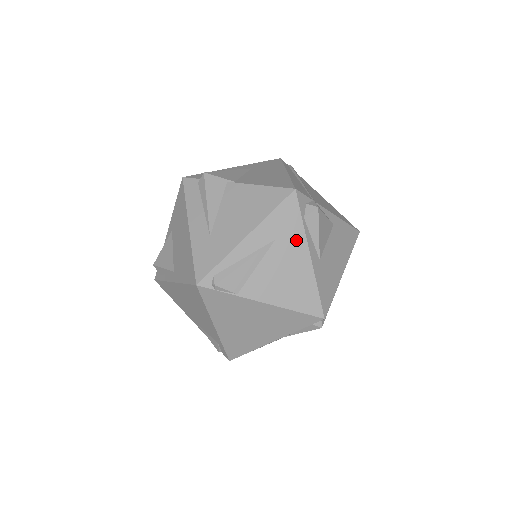
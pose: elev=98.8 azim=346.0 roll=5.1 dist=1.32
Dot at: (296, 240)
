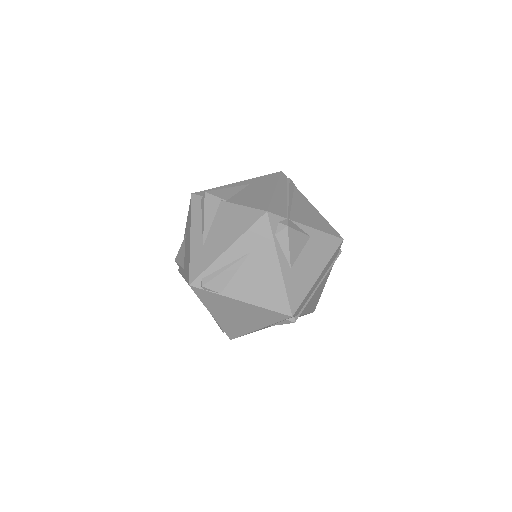
Dot at: (268, 253)
